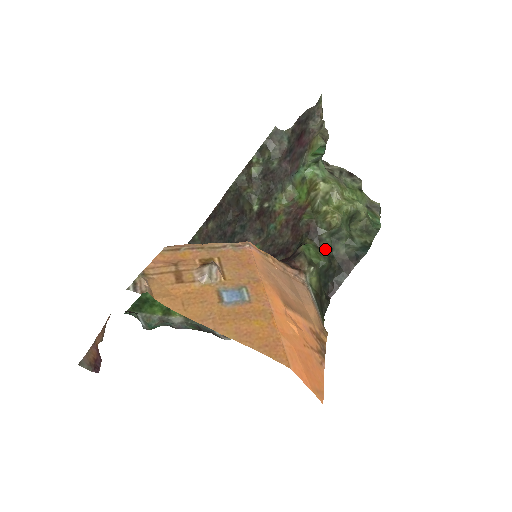
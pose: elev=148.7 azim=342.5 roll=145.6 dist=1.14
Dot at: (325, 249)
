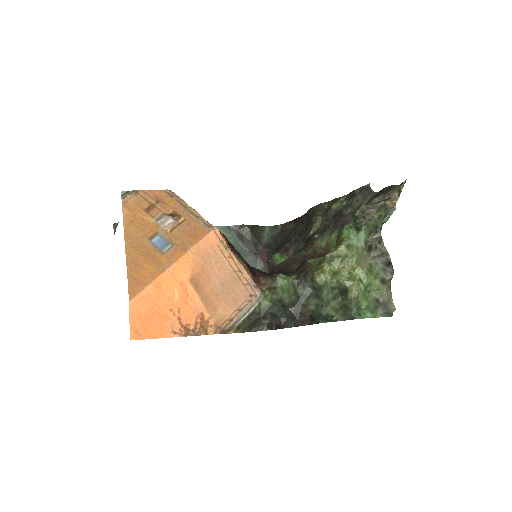
Dot at: (300, 293)
